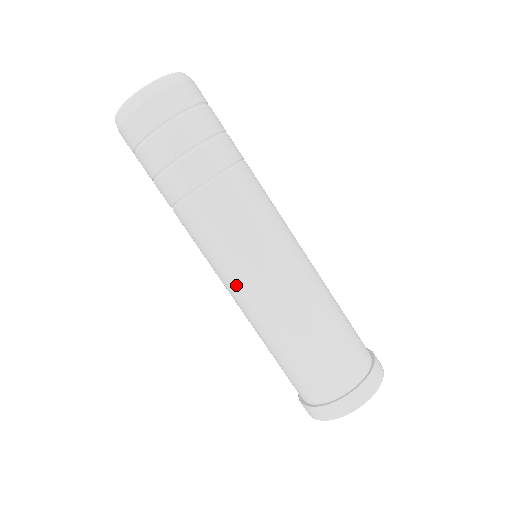
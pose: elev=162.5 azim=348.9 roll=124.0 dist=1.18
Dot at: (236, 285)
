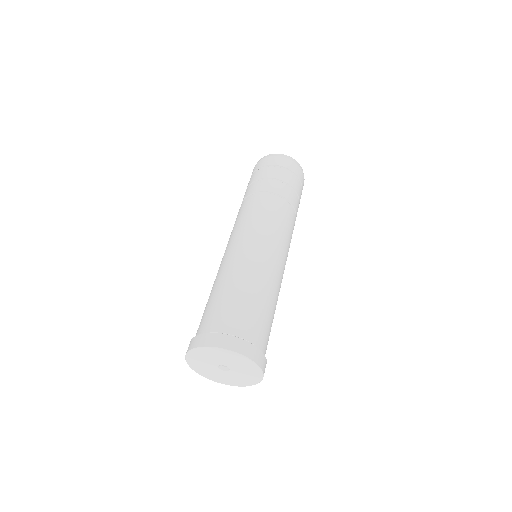
Dot at: (242, 239)
